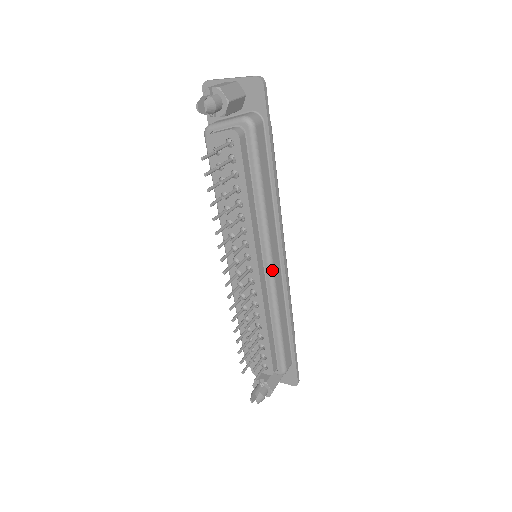
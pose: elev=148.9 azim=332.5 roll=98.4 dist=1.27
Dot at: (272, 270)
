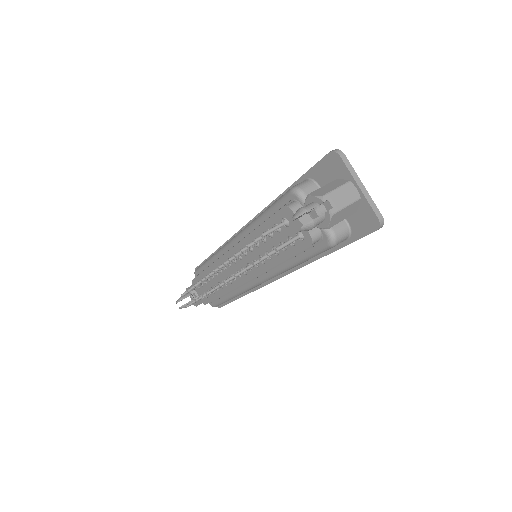
Dot at: (256, 286)
